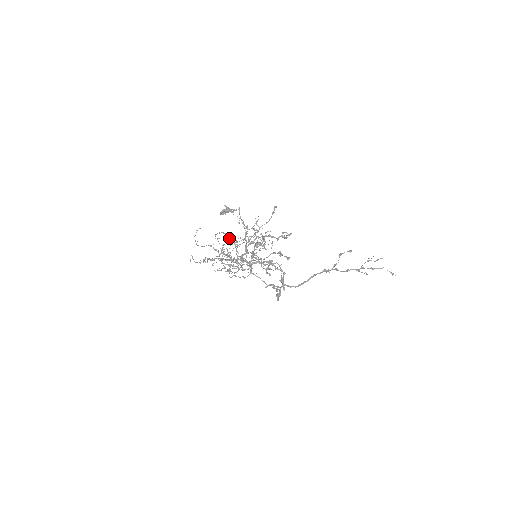
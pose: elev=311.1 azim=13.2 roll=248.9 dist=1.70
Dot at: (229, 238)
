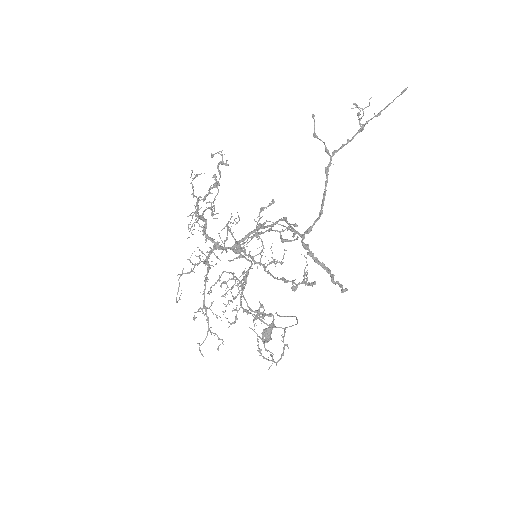
Dot at: (220, 276)
